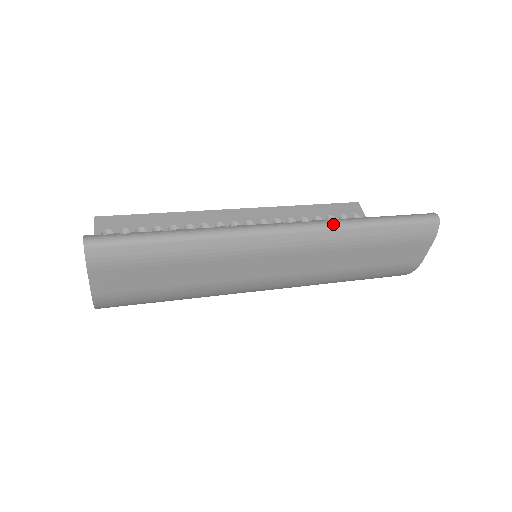
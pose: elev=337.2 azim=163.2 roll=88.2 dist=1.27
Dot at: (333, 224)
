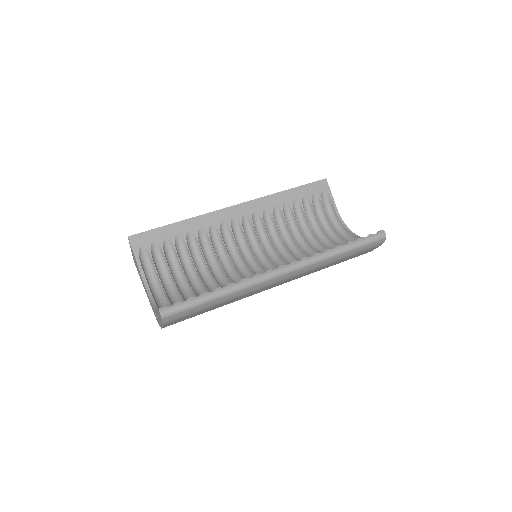
Dot at: (316, 260)
